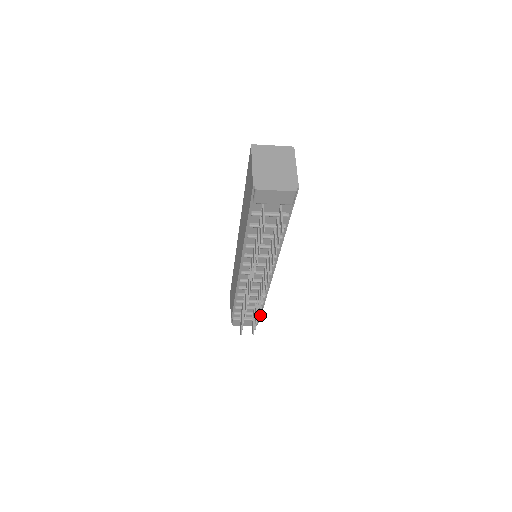
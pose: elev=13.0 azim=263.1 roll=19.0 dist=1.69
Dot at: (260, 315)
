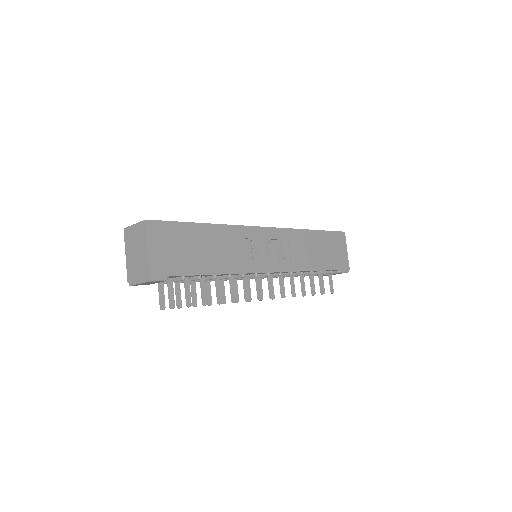
Dot at: occluded
